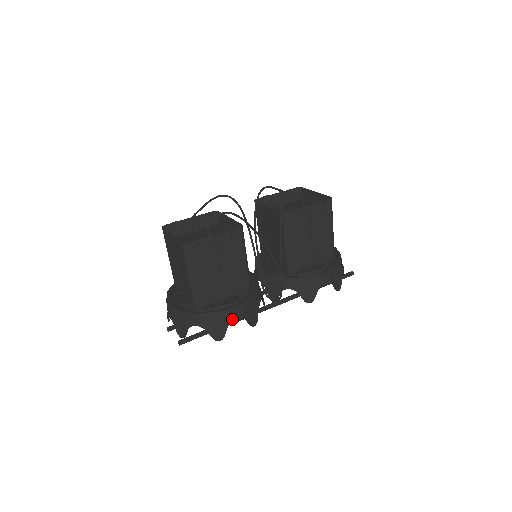
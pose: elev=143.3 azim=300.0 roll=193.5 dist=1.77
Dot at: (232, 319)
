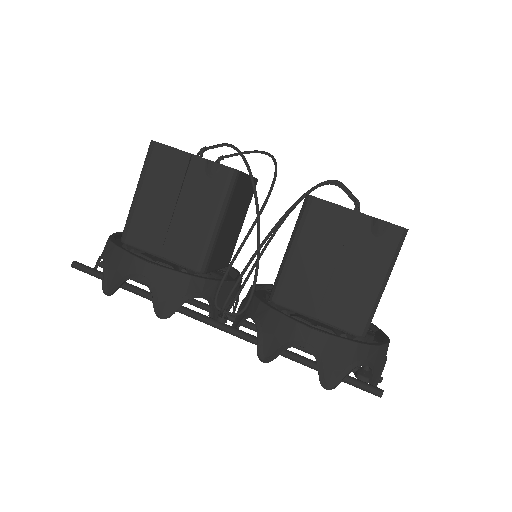
Dot at: (135, 275)
